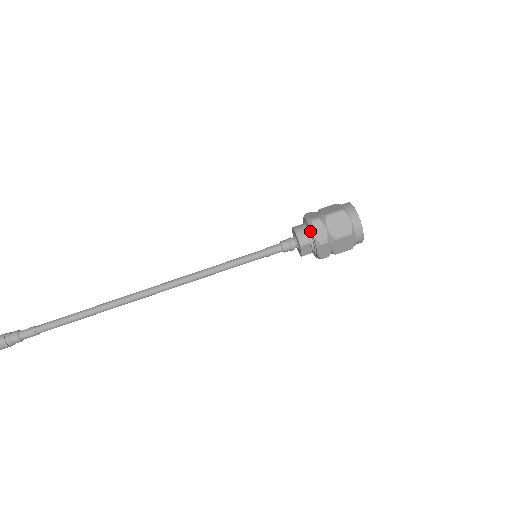
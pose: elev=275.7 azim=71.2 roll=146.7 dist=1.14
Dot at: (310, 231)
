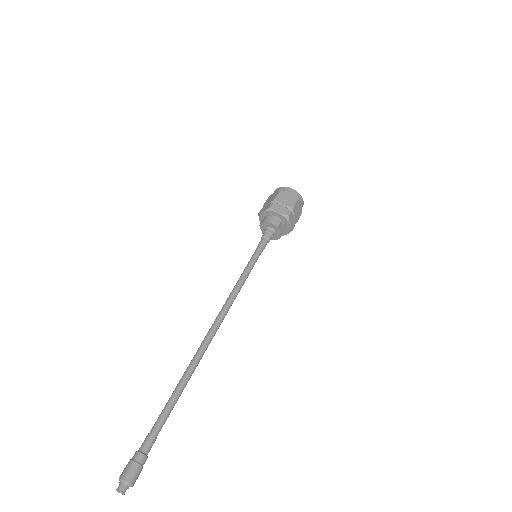
Dot at: (275, 214)
